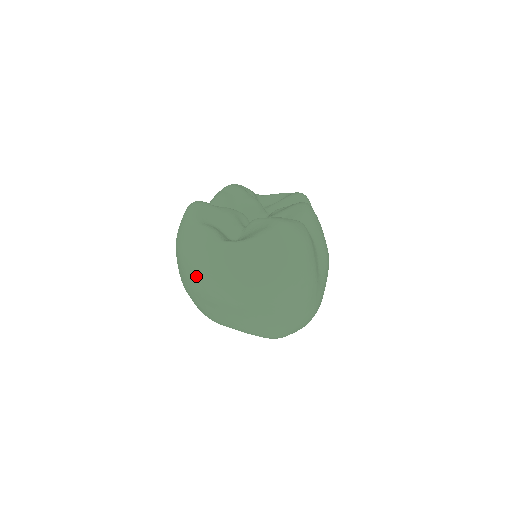
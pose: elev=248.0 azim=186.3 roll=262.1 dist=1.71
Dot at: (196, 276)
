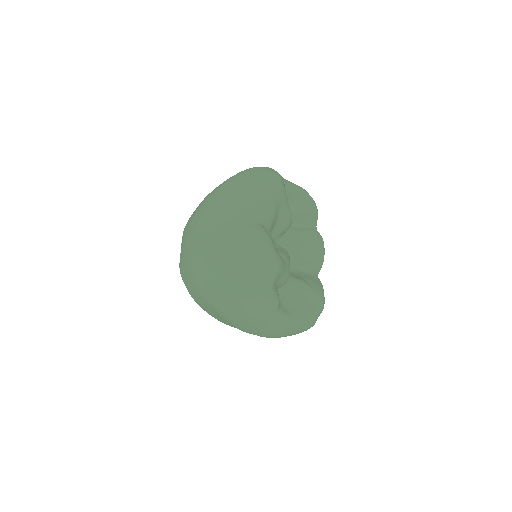
Dot at: (231, 311)
